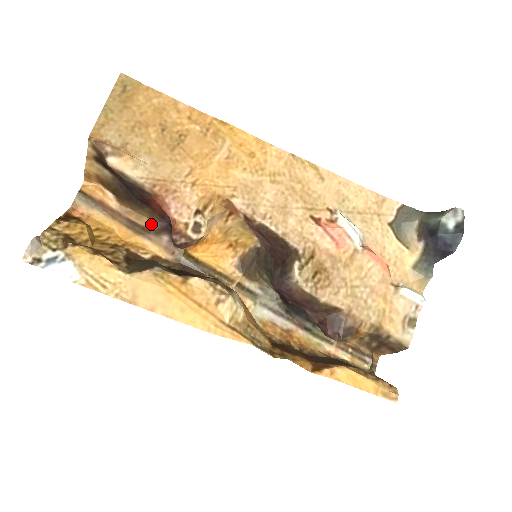
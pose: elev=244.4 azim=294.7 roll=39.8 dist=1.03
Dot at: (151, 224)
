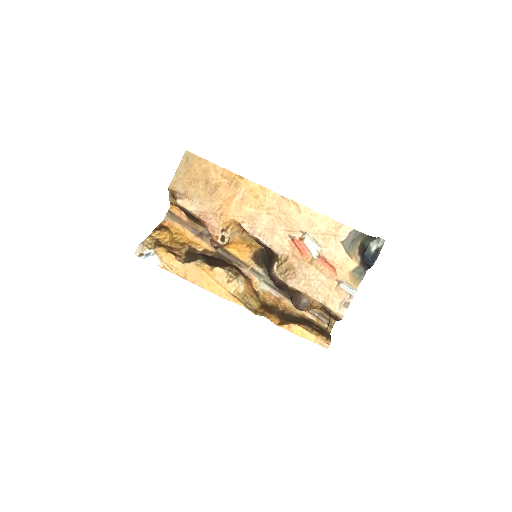
Dot at: (205, 231)
